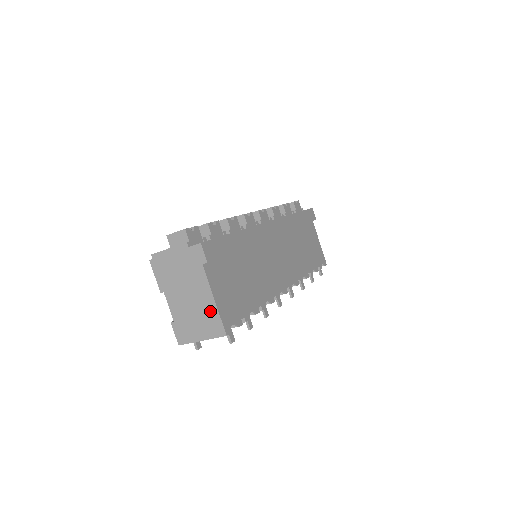
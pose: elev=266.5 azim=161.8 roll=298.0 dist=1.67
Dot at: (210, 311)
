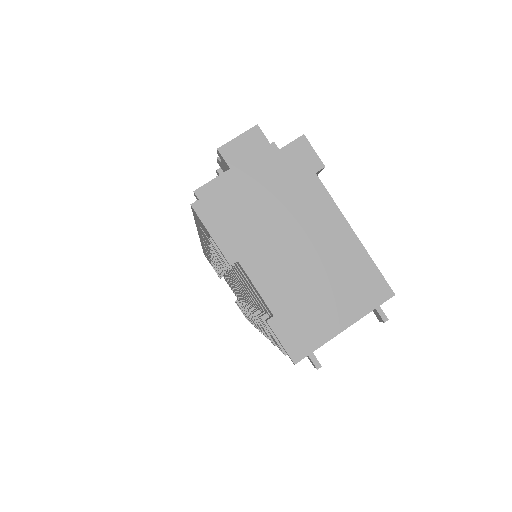
Dot at: (351, 259)
